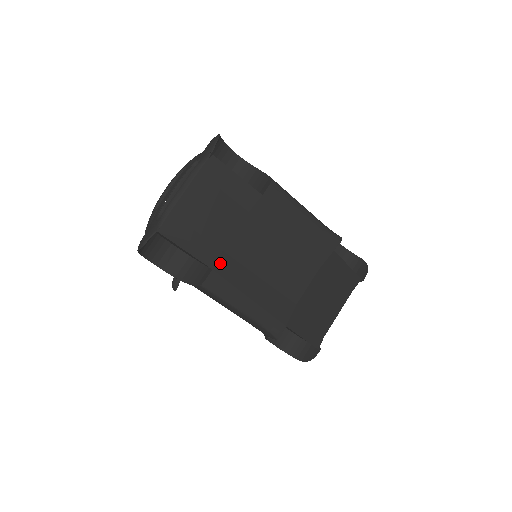
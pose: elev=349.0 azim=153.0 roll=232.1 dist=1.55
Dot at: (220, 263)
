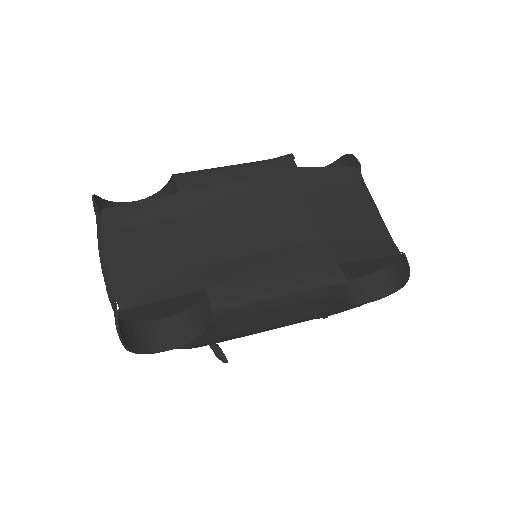
Dot at: (207, 278)
